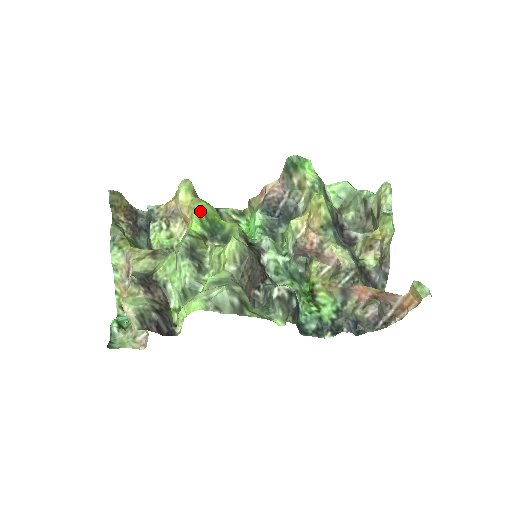
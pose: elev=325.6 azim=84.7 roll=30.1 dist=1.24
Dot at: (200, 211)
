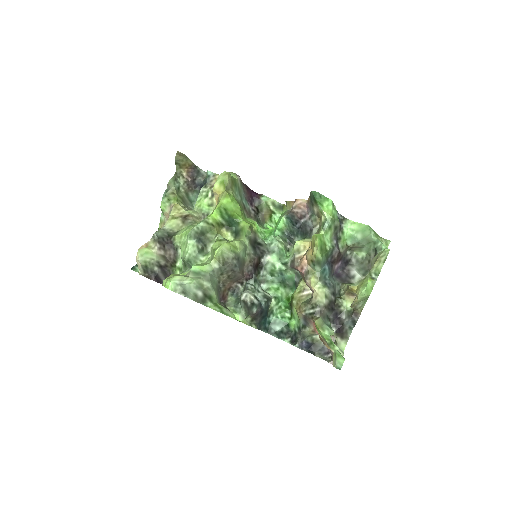
Dot at: (221, 206)
